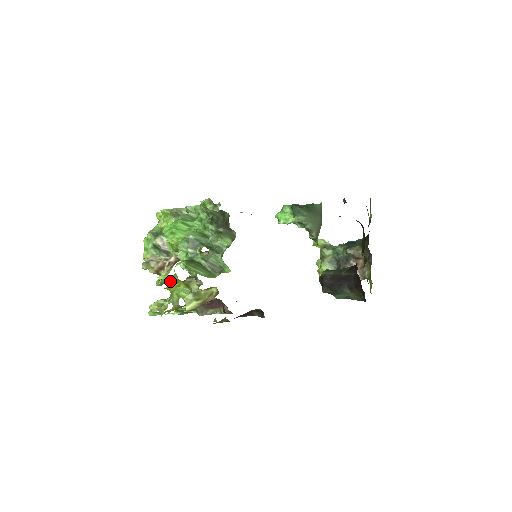
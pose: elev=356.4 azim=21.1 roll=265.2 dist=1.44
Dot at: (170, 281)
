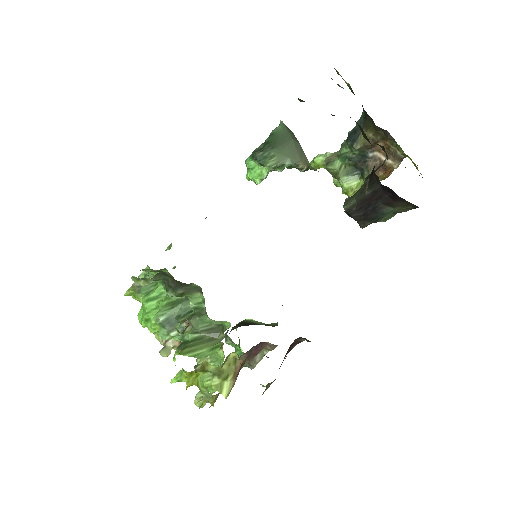
Dot at: (184, 379)
